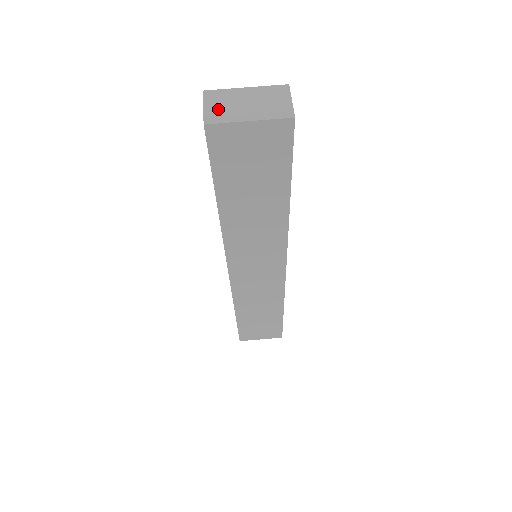
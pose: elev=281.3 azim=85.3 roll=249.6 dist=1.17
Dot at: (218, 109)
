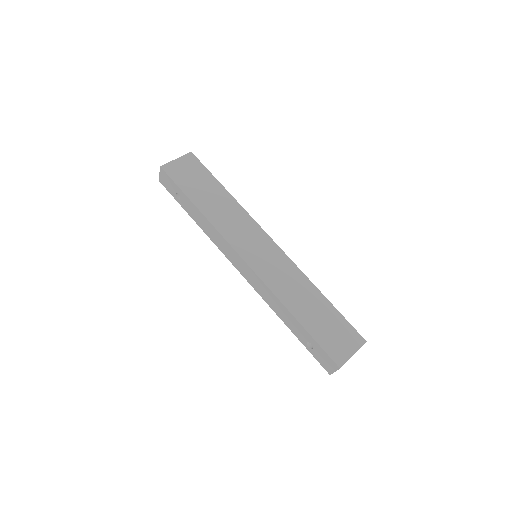
Dot at: occluded
